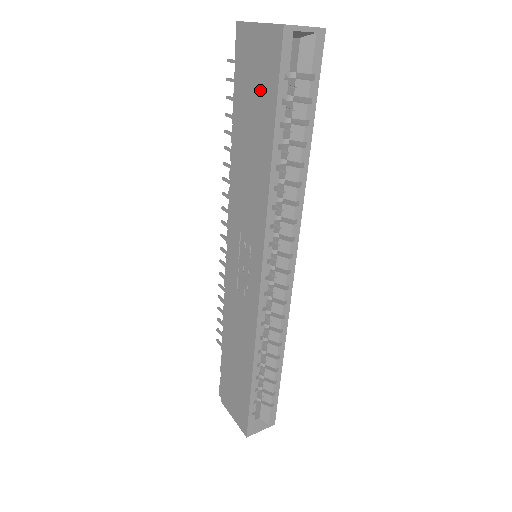
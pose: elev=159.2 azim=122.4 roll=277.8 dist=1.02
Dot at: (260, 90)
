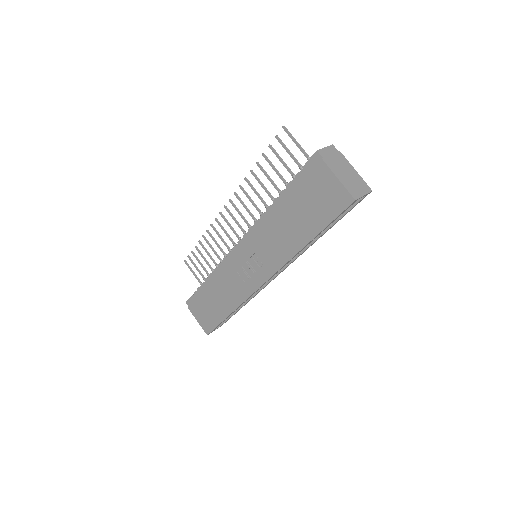
Dot at: (317, 208)
